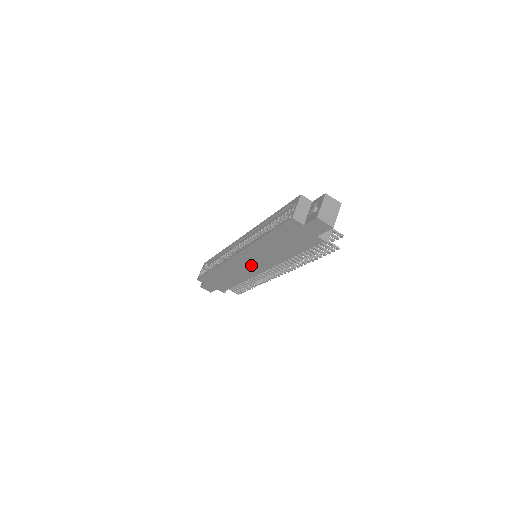
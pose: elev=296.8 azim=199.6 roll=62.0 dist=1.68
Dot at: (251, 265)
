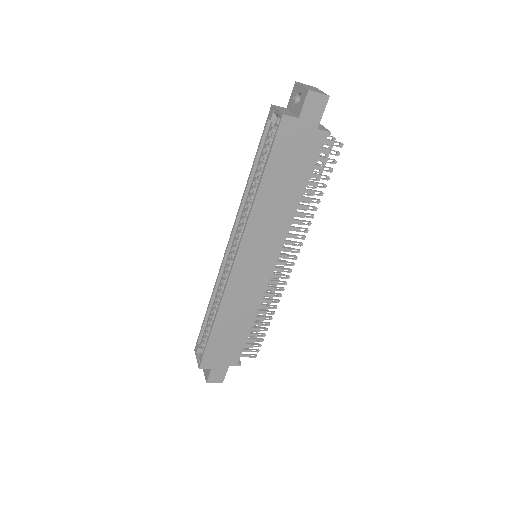
Dot at: (259, 264)
